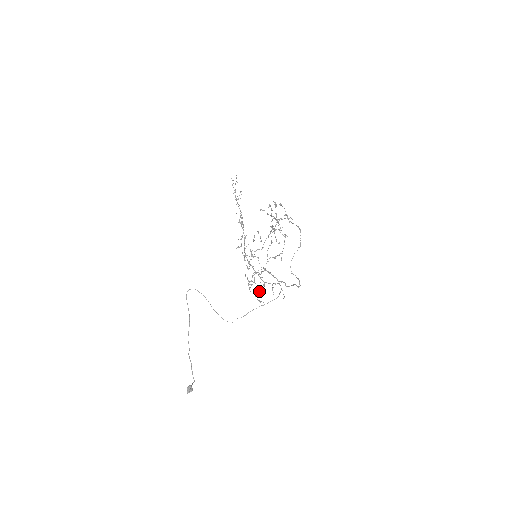
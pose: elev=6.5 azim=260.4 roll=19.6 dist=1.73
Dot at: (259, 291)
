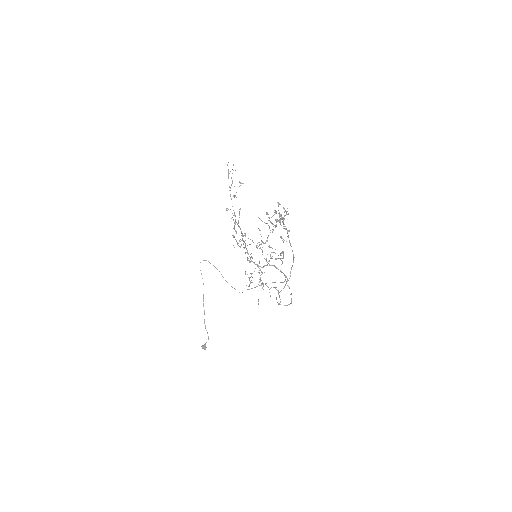
Dot at: occluded
